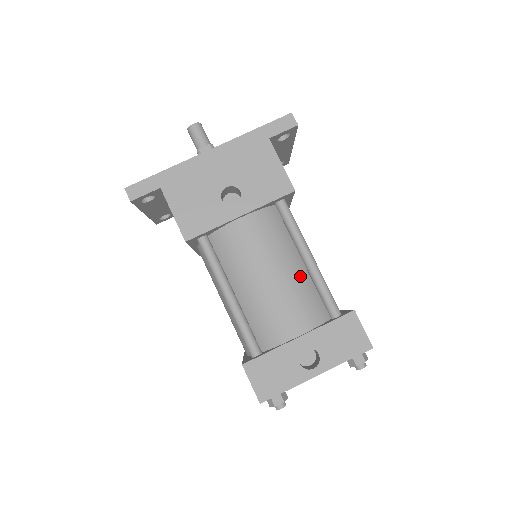
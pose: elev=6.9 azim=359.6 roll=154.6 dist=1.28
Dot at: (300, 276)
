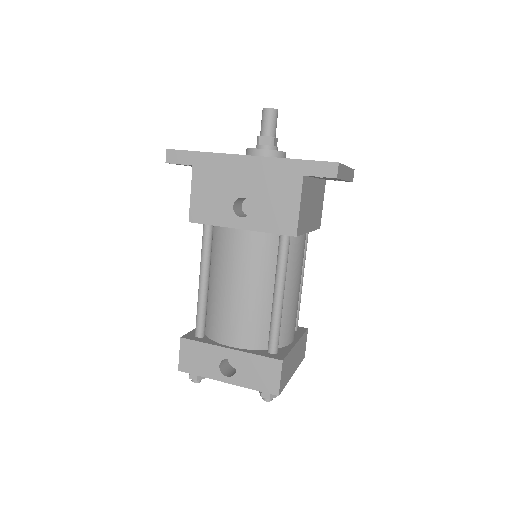
Dot at: (263, 304)
